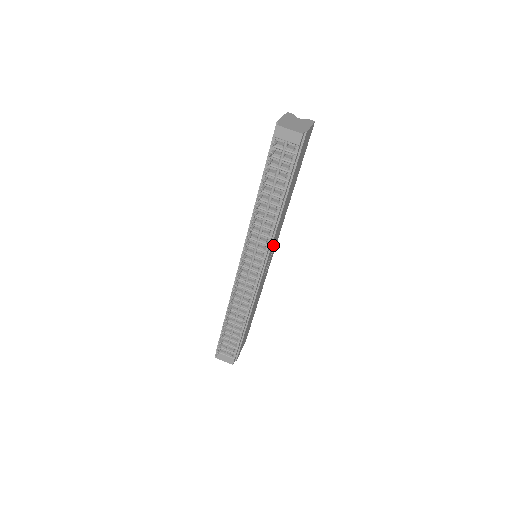
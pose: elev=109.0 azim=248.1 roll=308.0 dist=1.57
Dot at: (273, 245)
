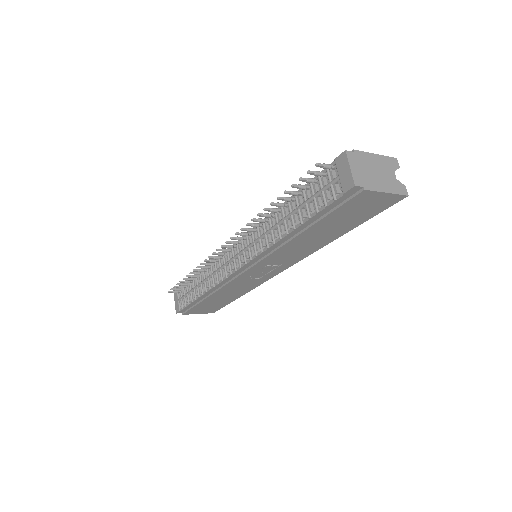
Dot at: (271, 263)
